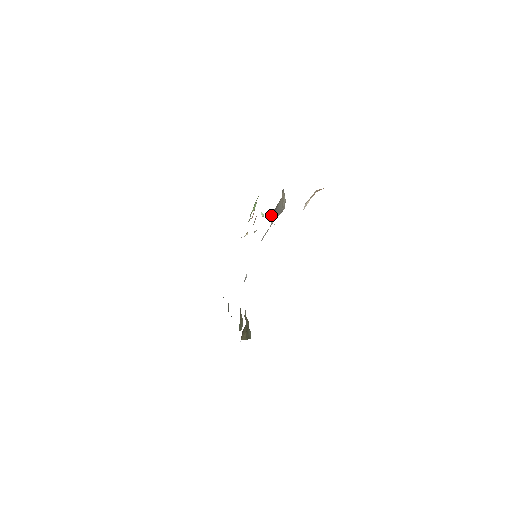
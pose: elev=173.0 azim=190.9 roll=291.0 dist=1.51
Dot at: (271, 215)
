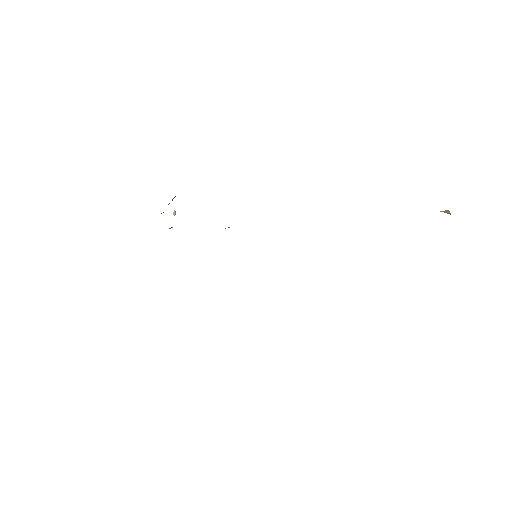
Dot at: occluded
